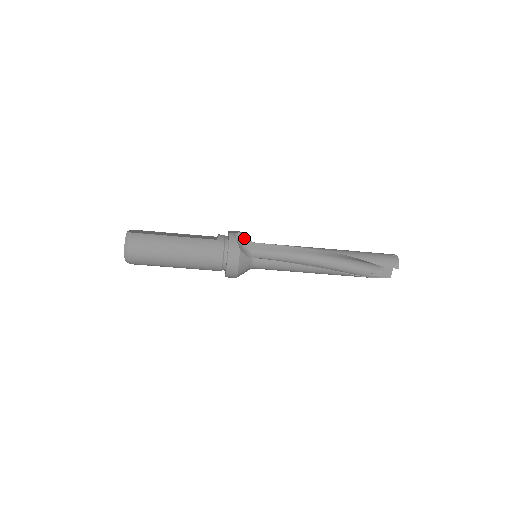
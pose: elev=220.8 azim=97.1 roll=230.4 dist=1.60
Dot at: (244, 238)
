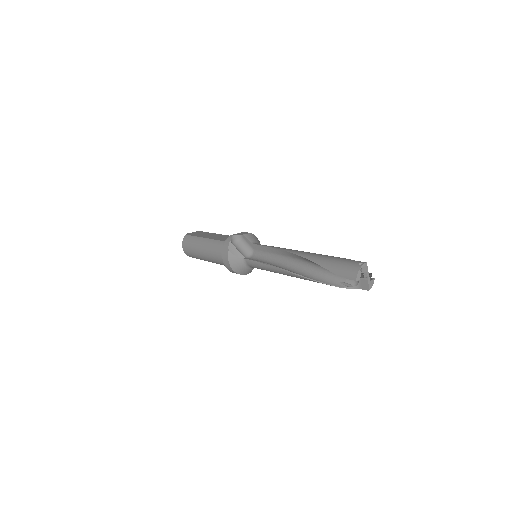
Dot at: (246, 239)
